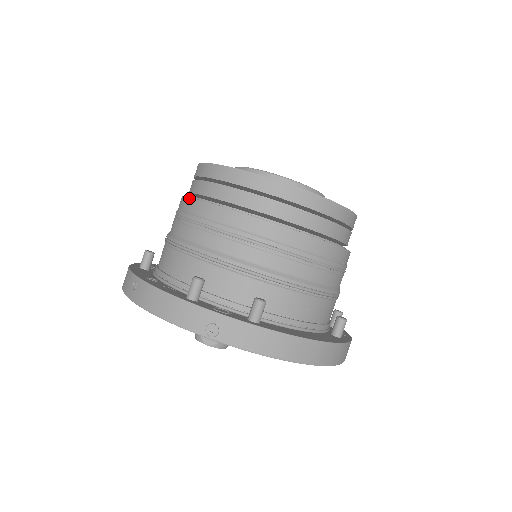
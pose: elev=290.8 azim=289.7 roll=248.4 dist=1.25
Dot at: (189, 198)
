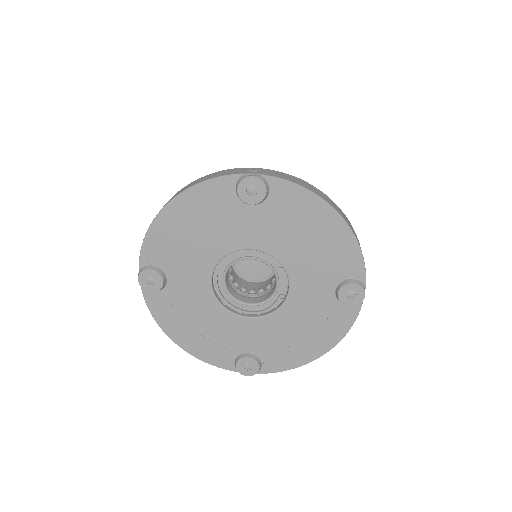
Dot at: occluded
